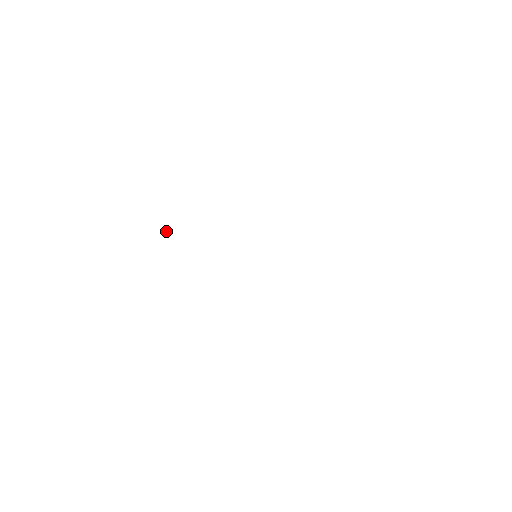
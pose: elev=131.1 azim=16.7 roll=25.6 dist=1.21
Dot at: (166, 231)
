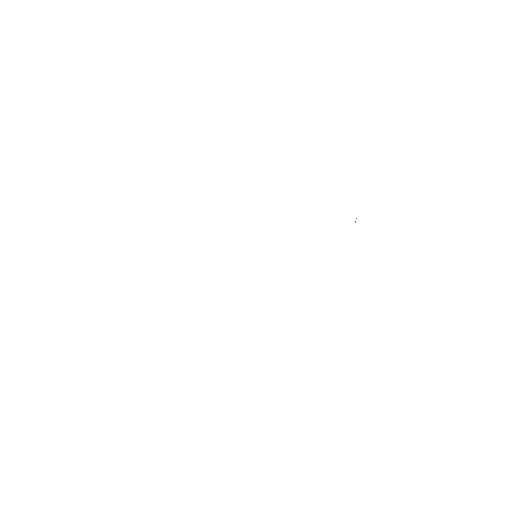
Dot at: occluded
